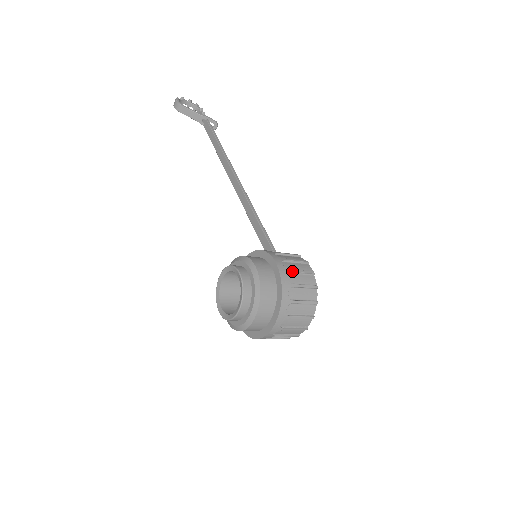
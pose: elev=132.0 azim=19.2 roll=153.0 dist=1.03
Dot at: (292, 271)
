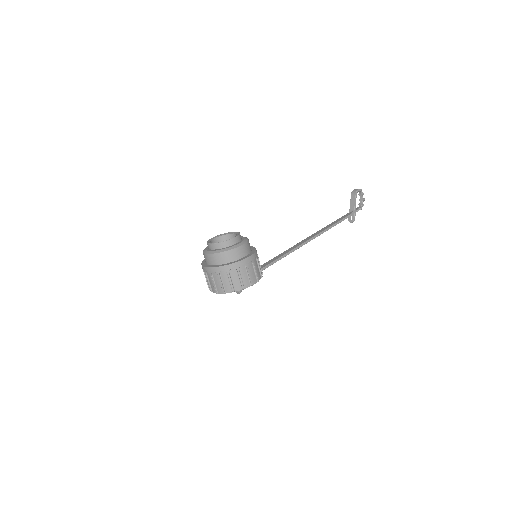
Dot at: (247, 268)
